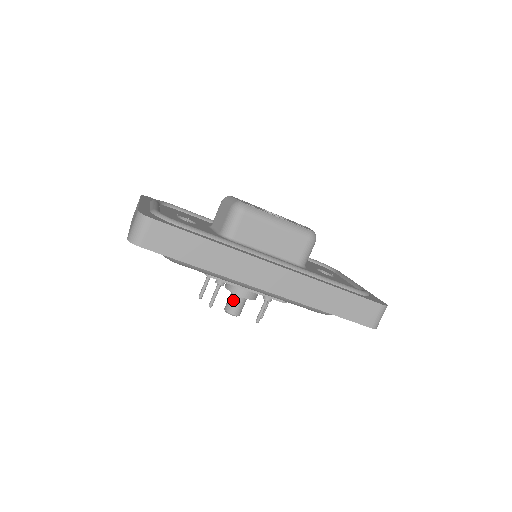
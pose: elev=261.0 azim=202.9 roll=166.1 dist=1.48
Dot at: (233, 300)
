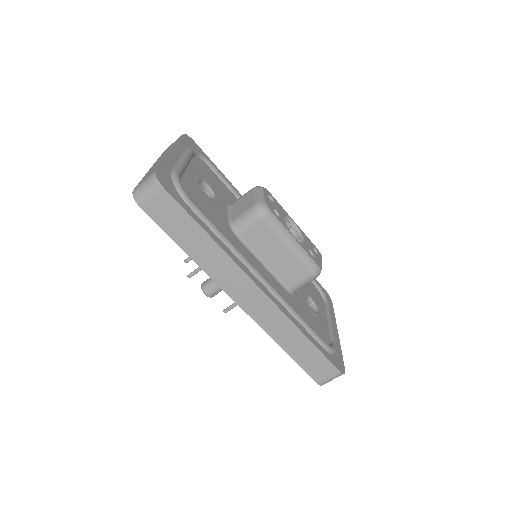
Dot at: (213, 282)
